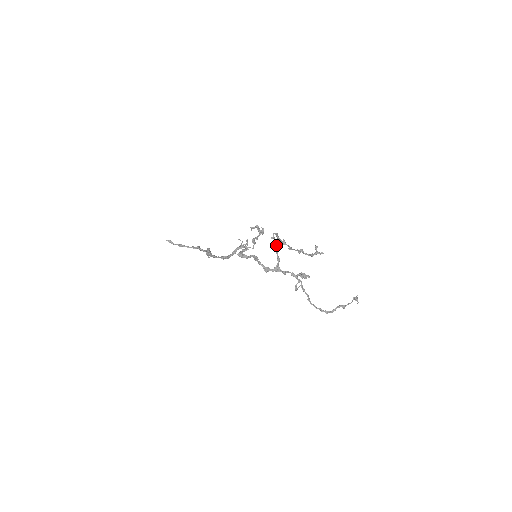
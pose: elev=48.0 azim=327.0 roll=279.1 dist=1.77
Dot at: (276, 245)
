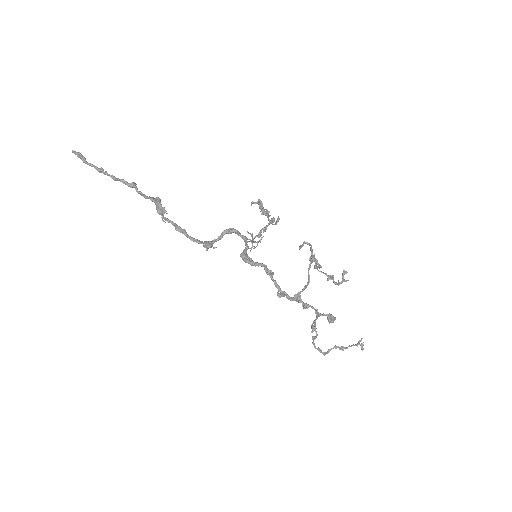
Dot at: (310, 266)
